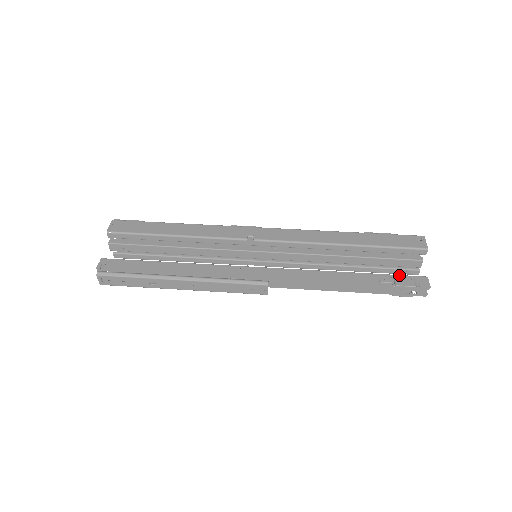
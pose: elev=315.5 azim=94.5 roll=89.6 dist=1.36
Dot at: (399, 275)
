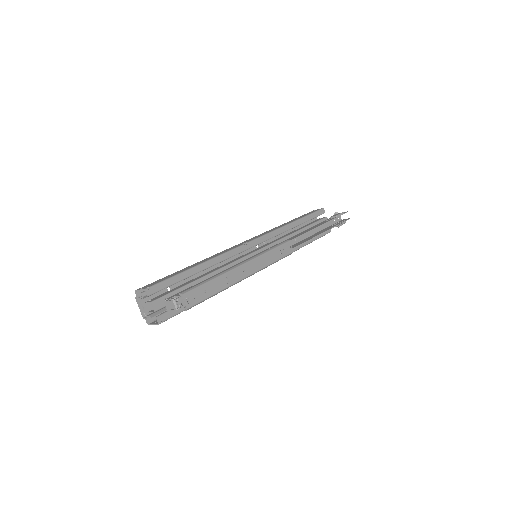
Dot at: occluded
